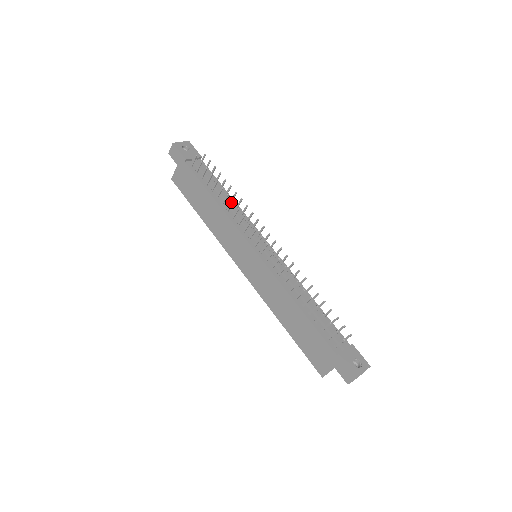
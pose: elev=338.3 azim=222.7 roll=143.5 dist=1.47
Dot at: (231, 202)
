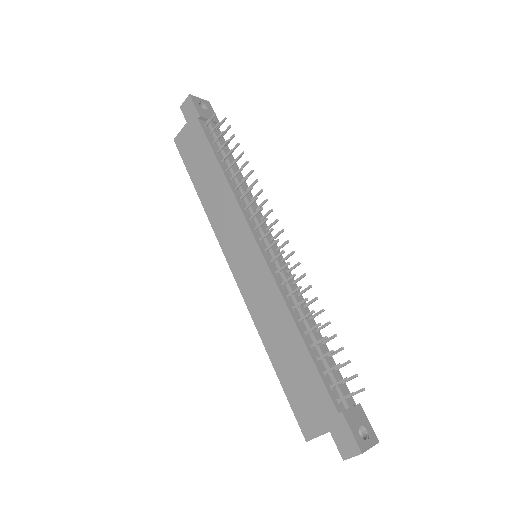
Dot at: (244, 178)
